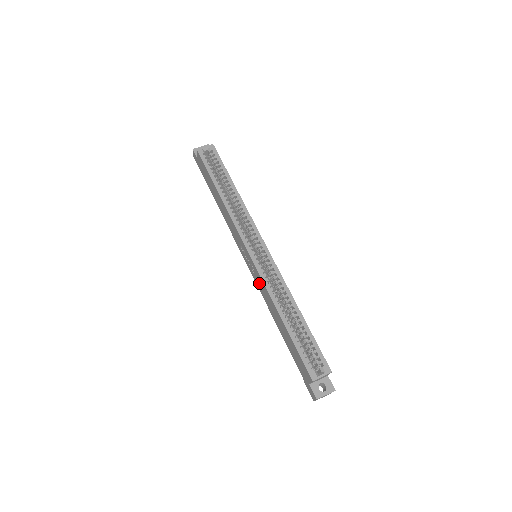
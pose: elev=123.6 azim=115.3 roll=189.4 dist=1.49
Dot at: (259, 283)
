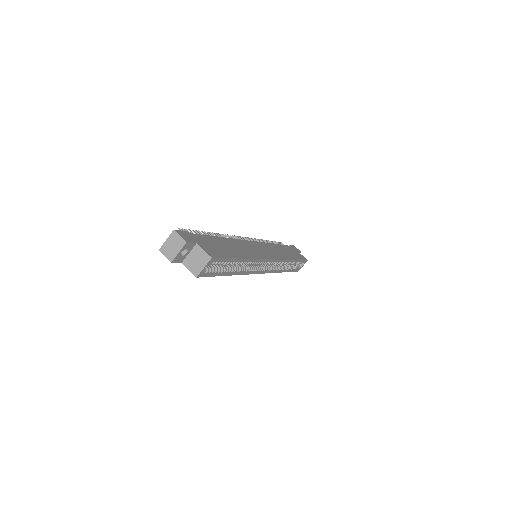
Dot at: occluded
